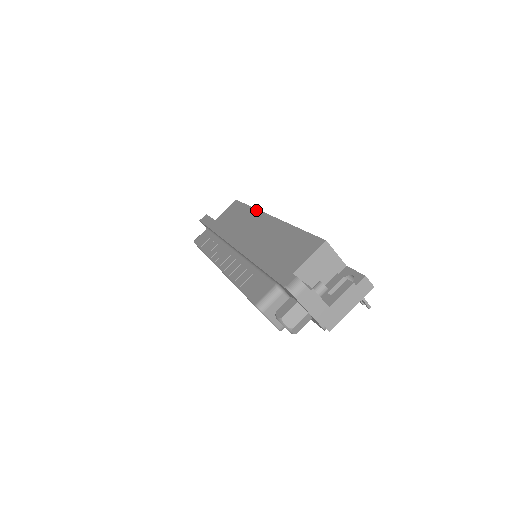
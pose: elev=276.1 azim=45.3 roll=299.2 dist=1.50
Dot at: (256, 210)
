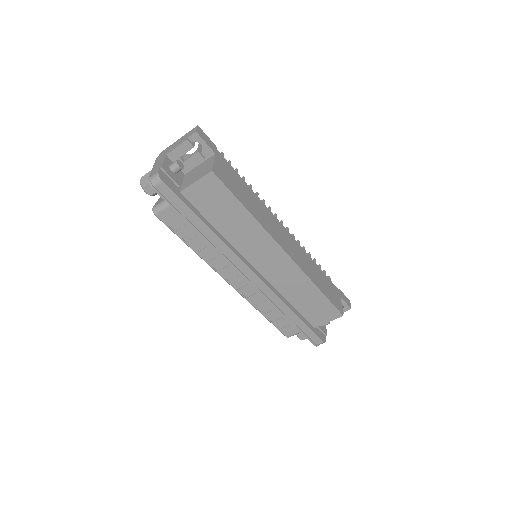
Dot at: (262, 229)
